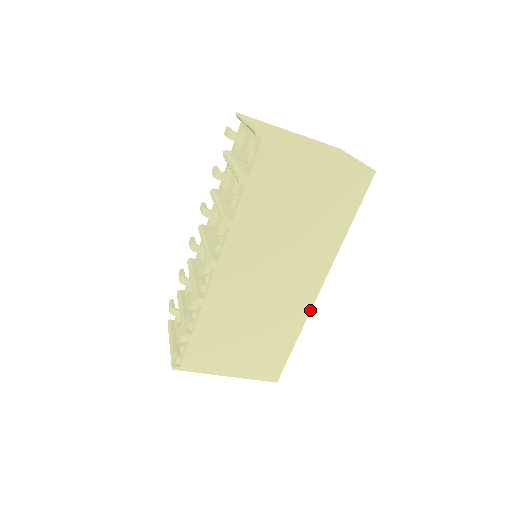
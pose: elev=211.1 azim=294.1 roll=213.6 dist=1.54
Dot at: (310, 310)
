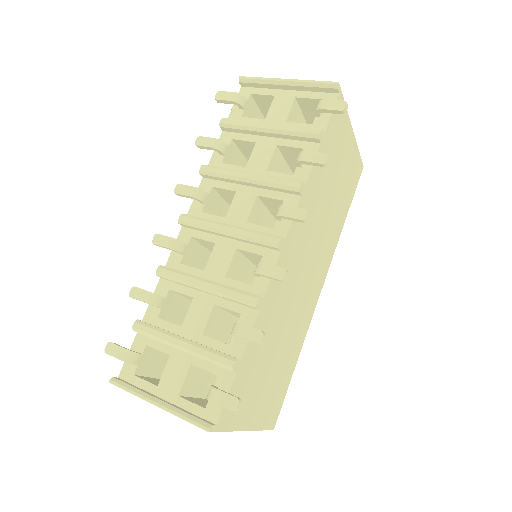
Dot at: (311, 319)
